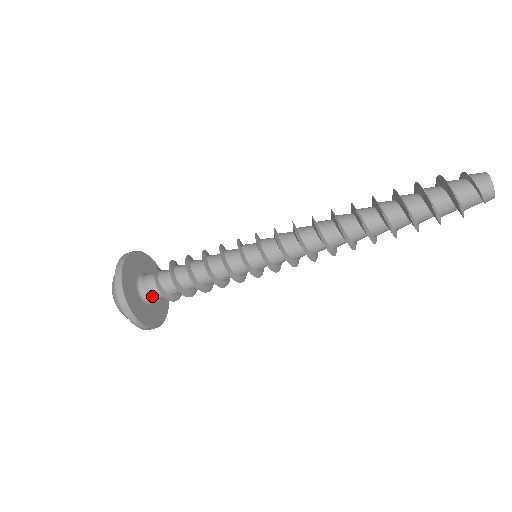
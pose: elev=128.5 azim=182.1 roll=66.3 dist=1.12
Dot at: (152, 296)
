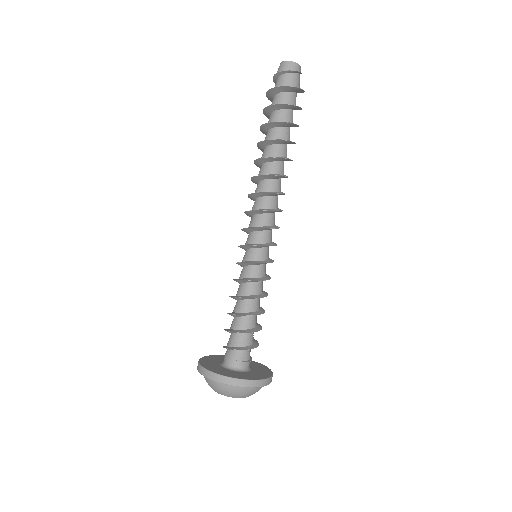
Dot at: (243, 361)
